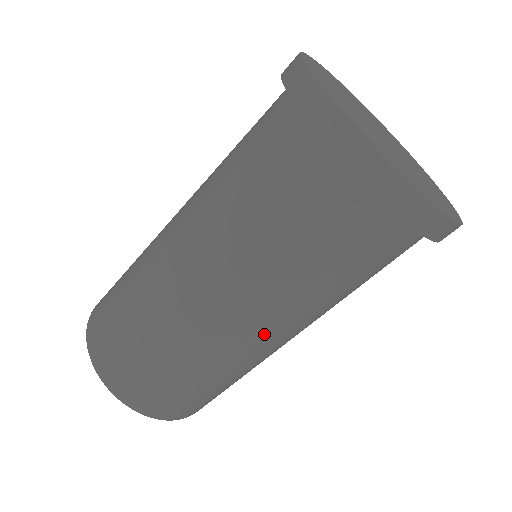
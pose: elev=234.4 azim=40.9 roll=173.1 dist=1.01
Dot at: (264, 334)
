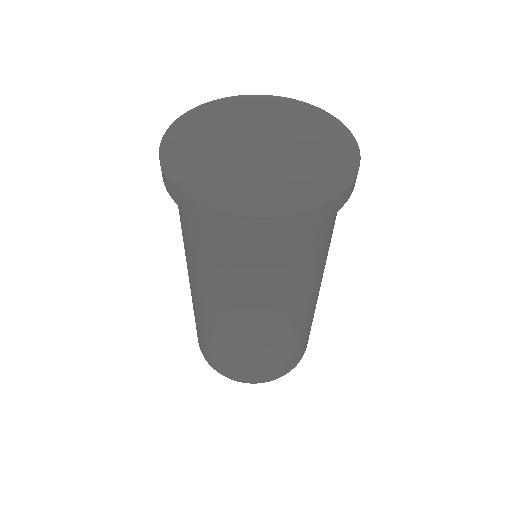
Dot at: (287, 315)
